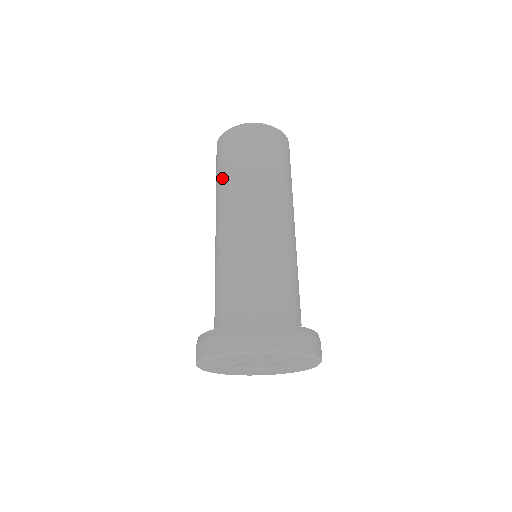
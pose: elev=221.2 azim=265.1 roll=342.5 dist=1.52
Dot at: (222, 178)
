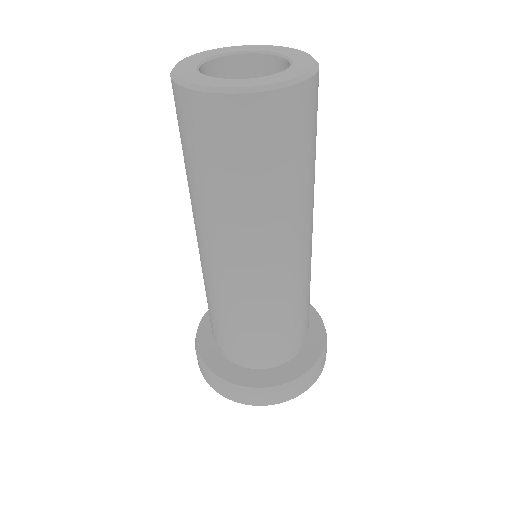
Dot at: (196, 185)
